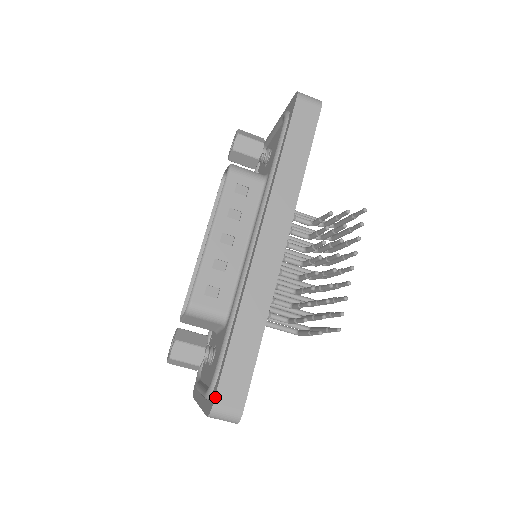
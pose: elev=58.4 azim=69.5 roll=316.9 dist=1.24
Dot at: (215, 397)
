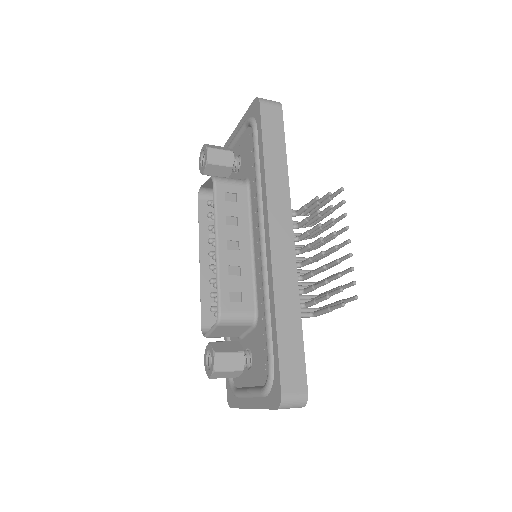
Dot at: (281, 388)
